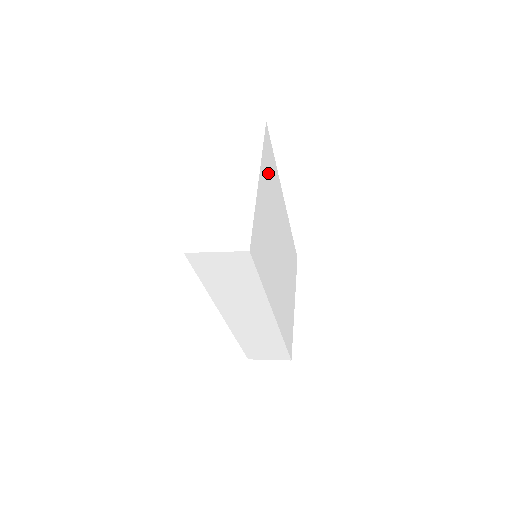
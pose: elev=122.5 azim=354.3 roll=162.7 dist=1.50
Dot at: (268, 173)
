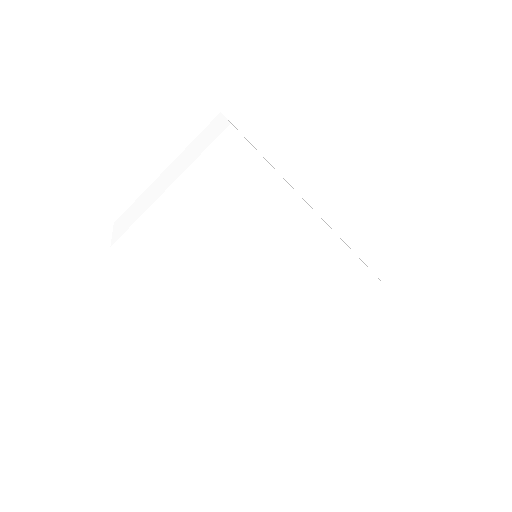
Dot at: (223, 181)
